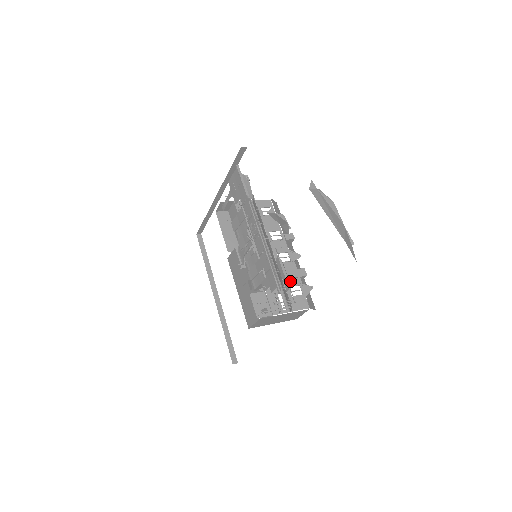
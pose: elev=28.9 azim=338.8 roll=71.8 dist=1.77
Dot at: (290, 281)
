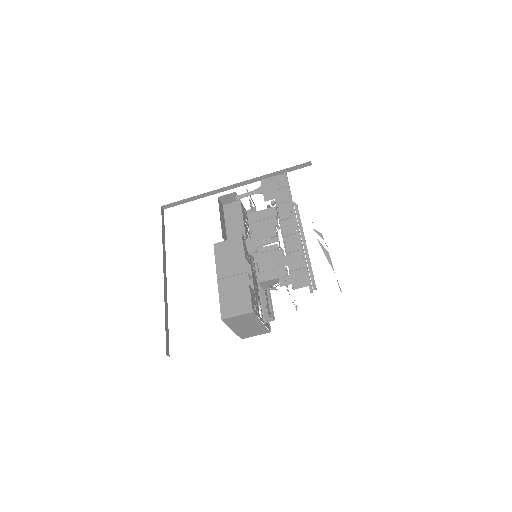
Dot at: occluded
